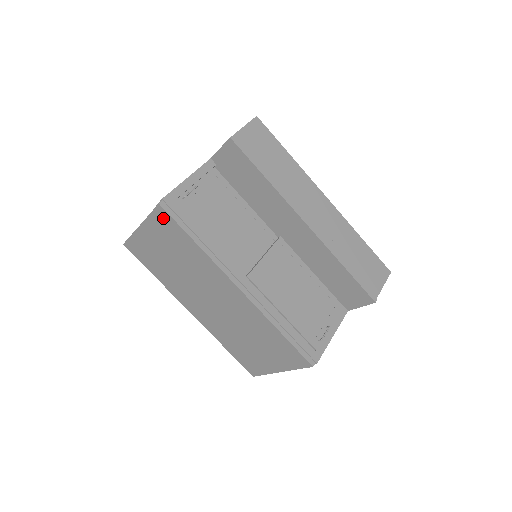
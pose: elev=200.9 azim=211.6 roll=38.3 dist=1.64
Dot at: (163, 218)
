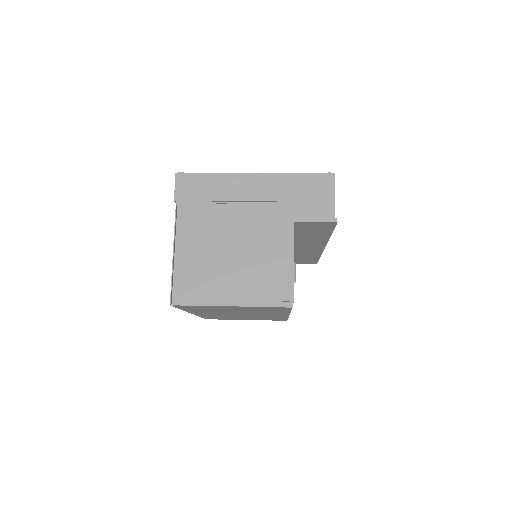
Dot at: (279, 308)
